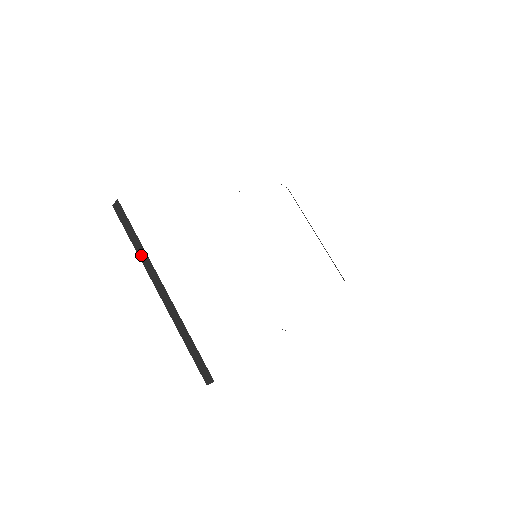
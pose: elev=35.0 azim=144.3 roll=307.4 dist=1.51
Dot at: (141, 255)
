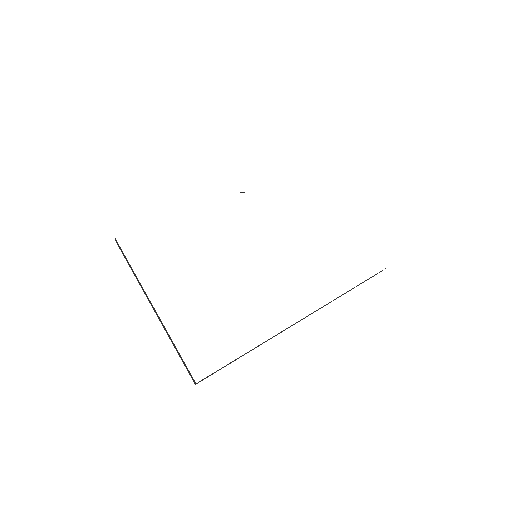
Dot at: (137, 280)
